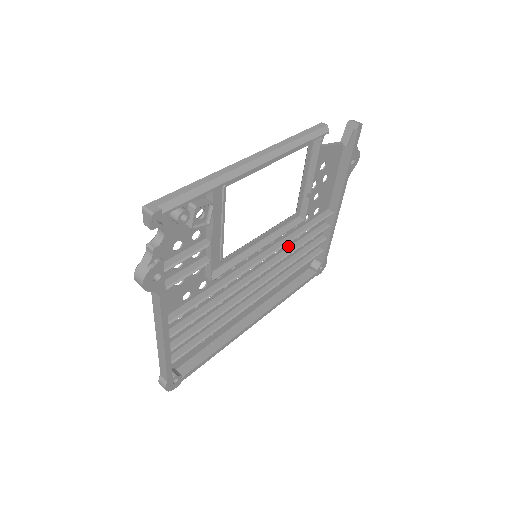
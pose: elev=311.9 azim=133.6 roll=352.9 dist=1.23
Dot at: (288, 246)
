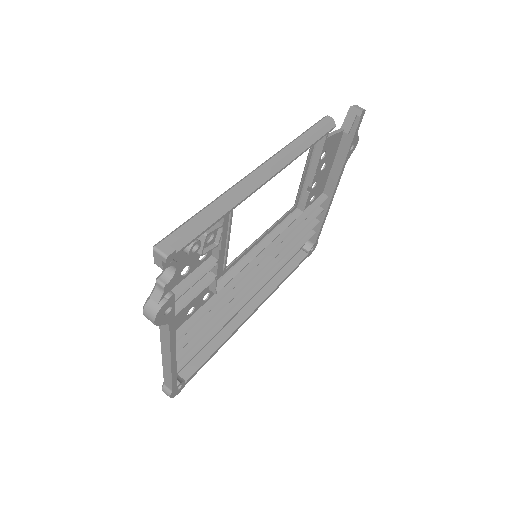
Dot at: occluded
